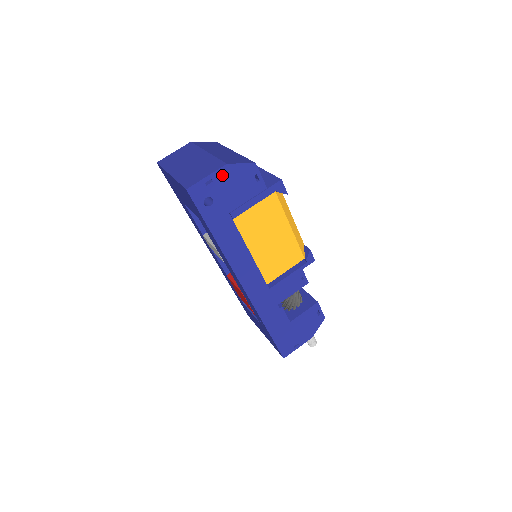
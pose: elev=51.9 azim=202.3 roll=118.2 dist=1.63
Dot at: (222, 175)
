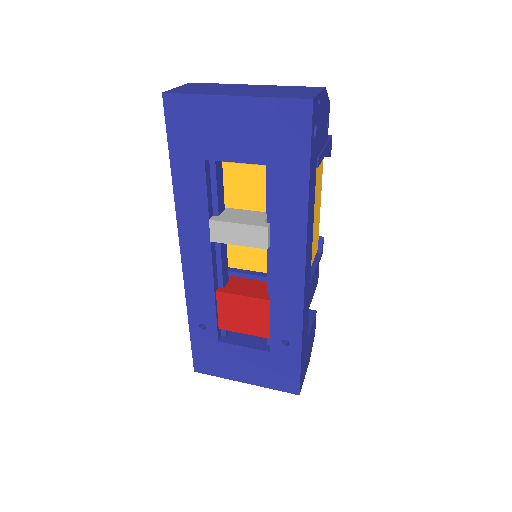
Dot at: (322, 100)
